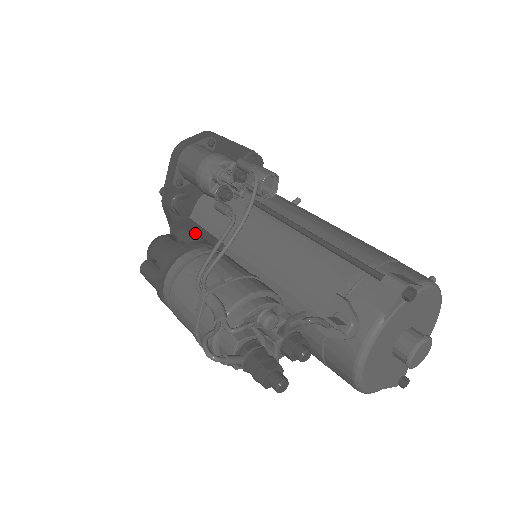
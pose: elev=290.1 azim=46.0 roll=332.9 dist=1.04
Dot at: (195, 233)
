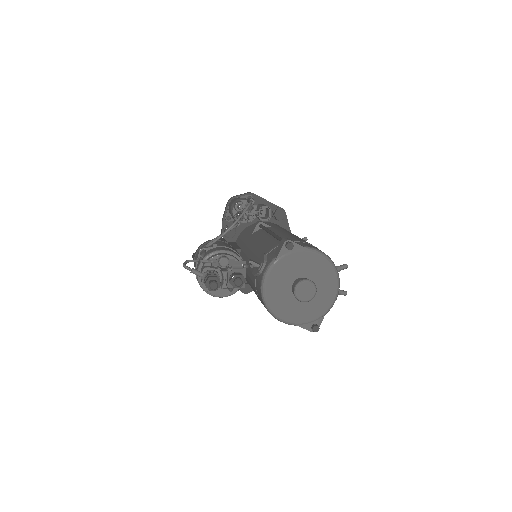
Dot at: (224, 239)
